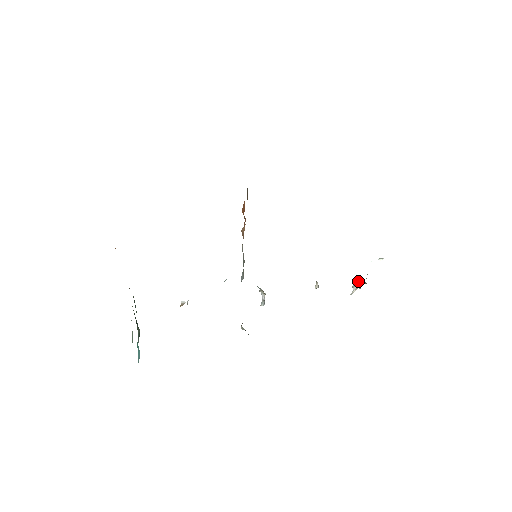
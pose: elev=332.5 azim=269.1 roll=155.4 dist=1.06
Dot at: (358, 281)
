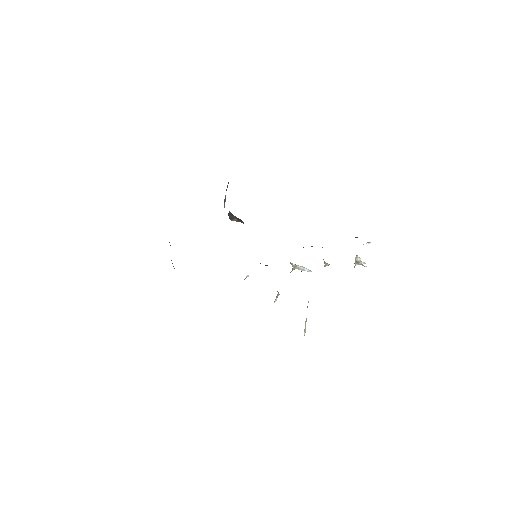
Dot at: occluded
